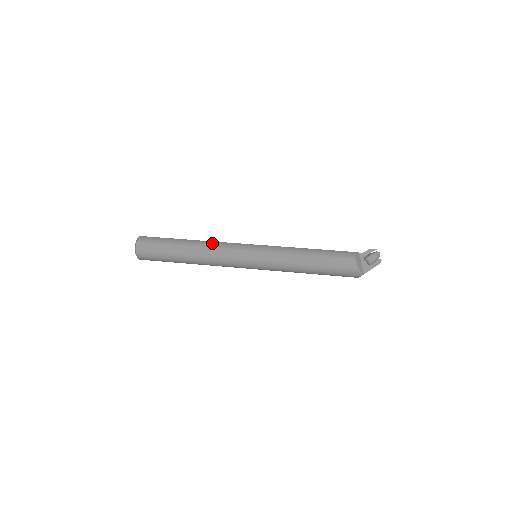
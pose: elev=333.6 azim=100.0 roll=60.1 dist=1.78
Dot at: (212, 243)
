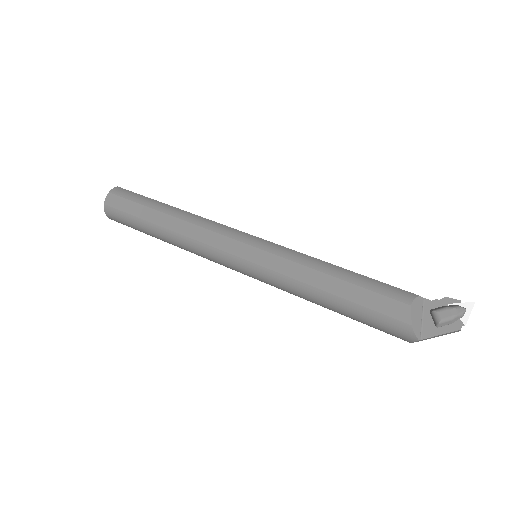
Dot at: (198, 218)
